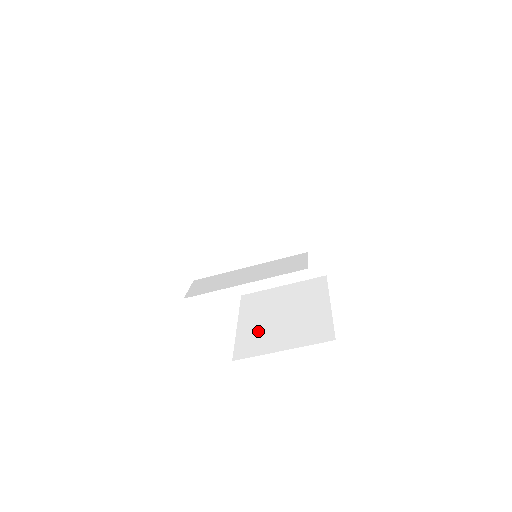
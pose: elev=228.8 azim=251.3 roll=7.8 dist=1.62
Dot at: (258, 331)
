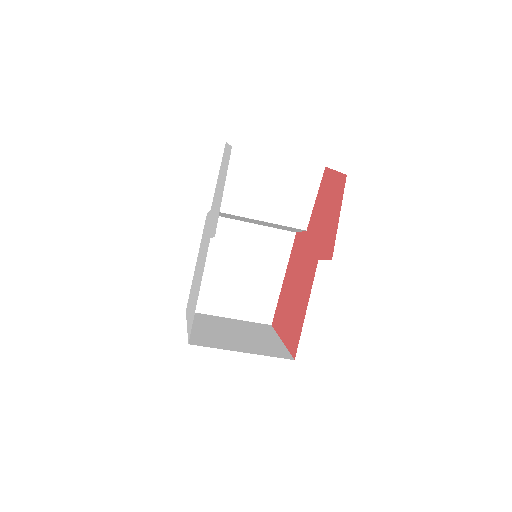
Dot at: (212, 335)
